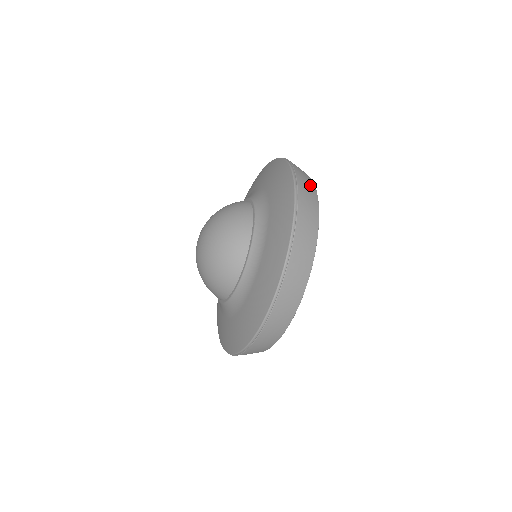
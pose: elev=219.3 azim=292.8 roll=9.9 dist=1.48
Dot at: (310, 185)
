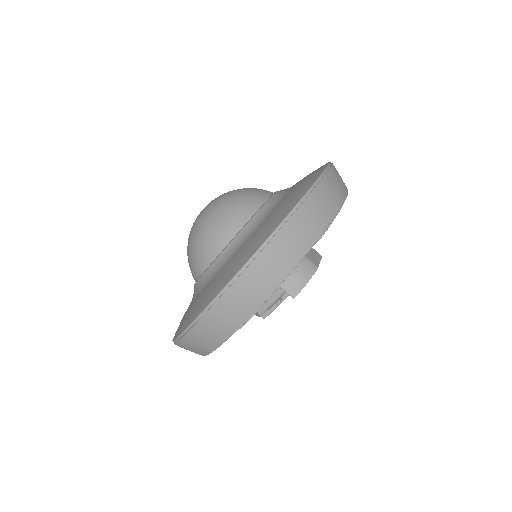
Dot at: occluded
